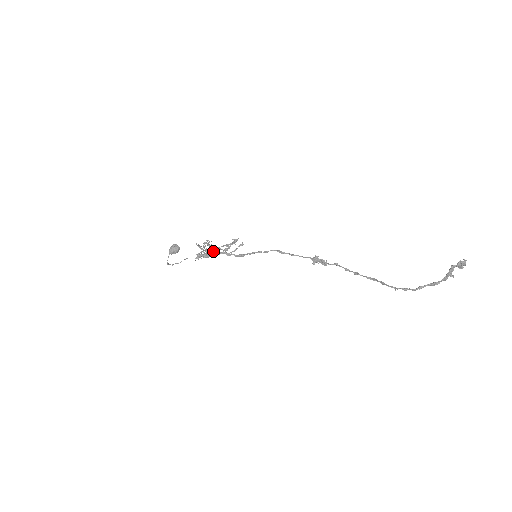
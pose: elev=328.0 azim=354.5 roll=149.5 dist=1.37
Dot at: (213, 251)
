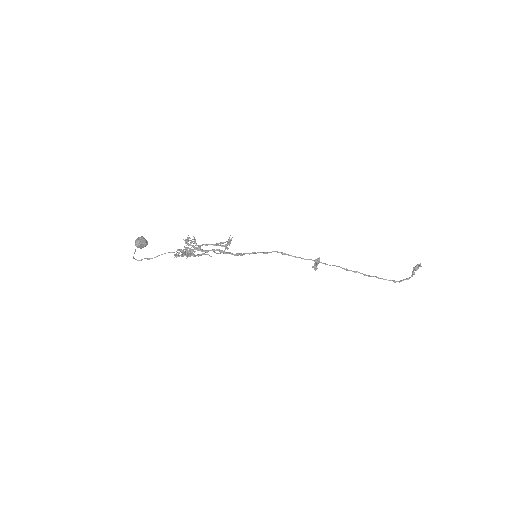
Dot at: occluded
